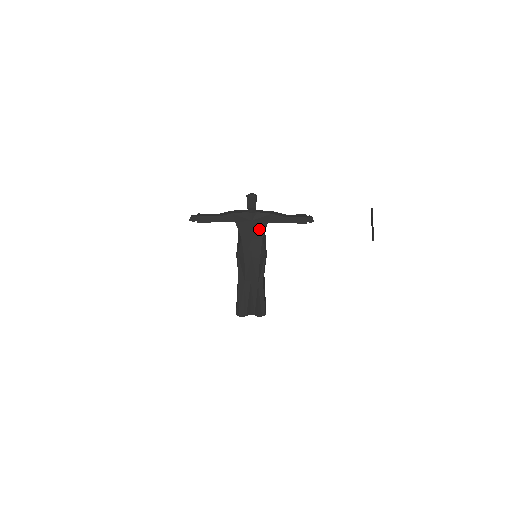
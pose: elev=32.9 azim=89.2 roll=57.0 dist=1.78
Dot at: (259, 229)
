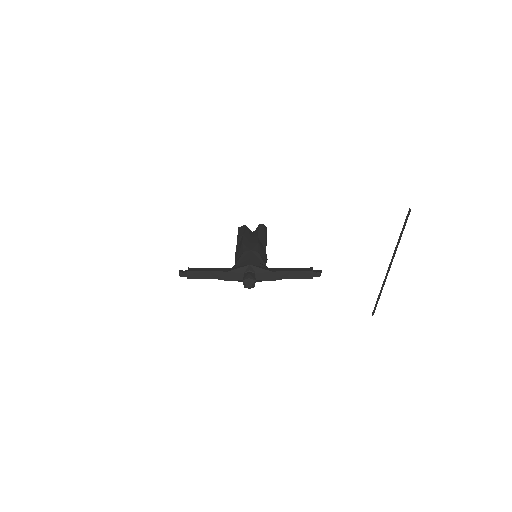
Dot at: occluded
